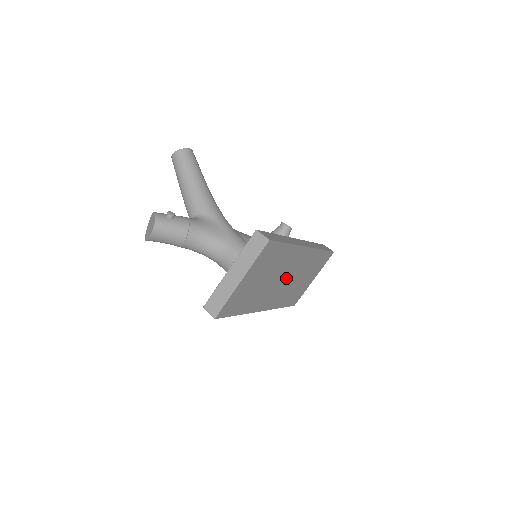
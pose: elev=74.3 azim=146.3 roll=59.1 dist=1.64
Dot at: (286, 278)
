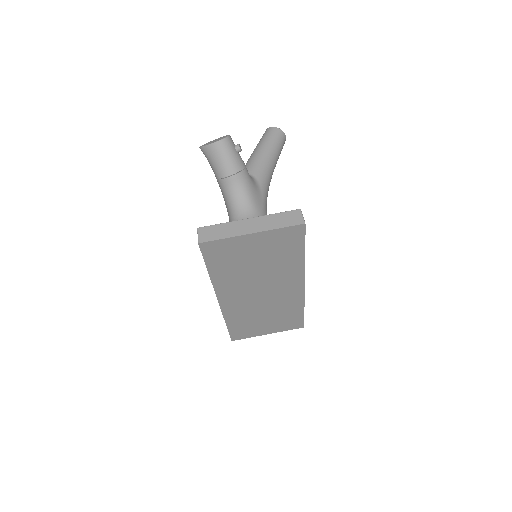
Dot at: (264, 294)
